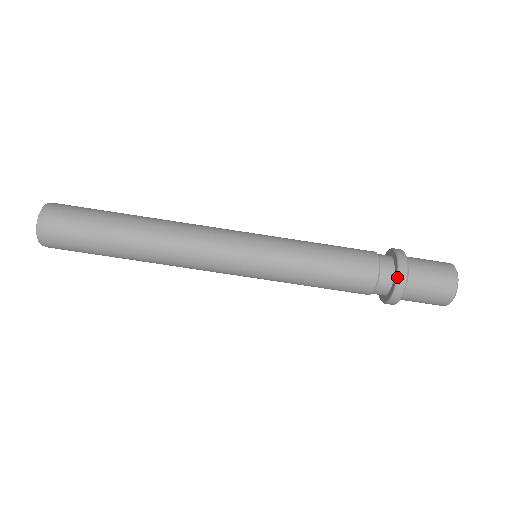
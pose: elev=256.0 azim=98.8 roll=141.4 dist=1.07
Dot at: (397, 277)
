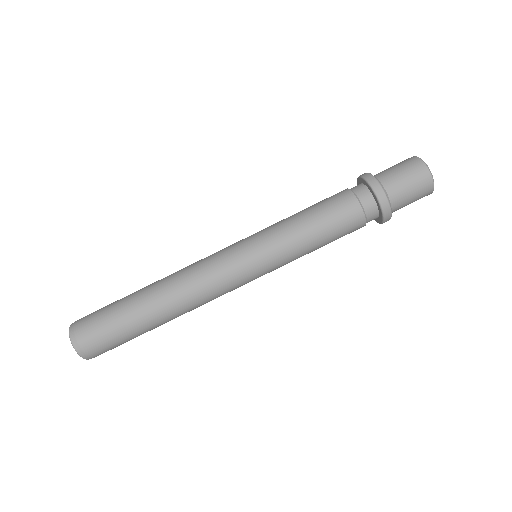
Dot at: (383, 215)
